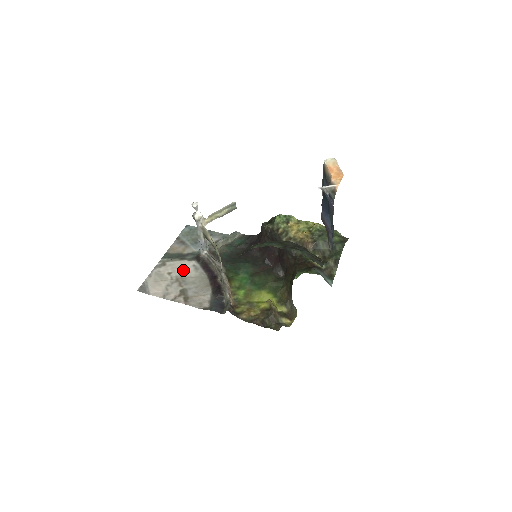
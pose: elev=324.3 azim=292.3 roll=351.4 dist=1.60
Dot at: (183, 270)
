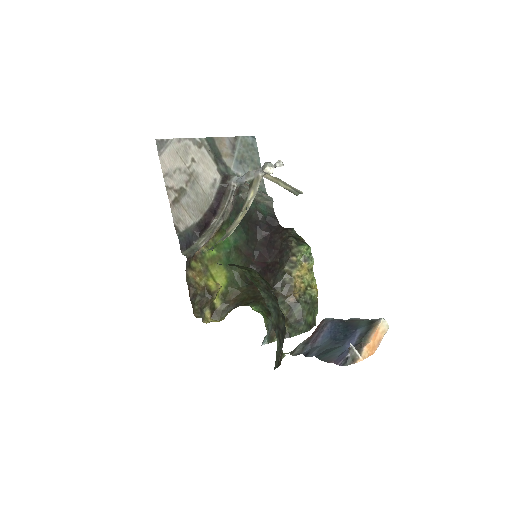
Dot at: (205, 172)
